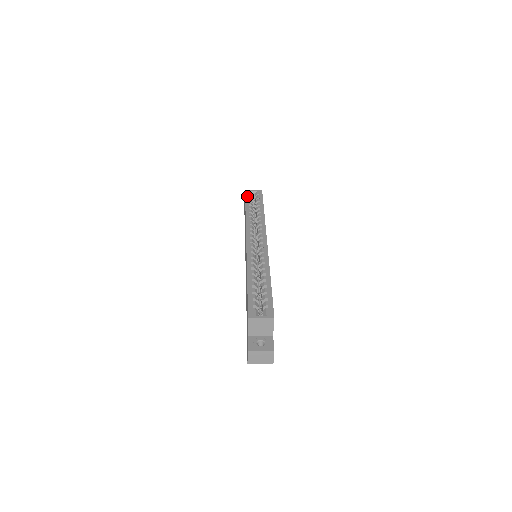
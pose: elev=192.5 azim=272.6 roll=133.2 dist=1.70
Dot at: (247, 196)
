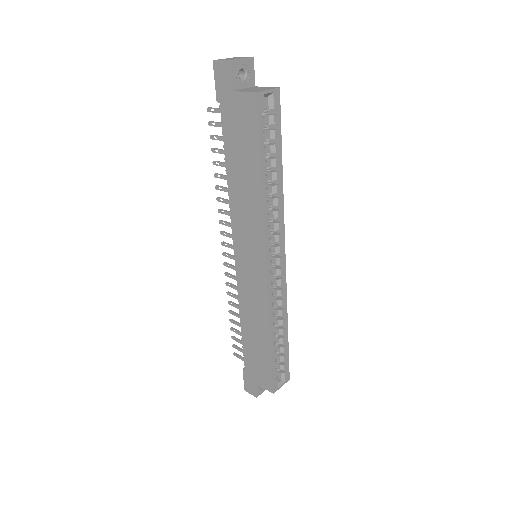
Dot at: (261, 124)
